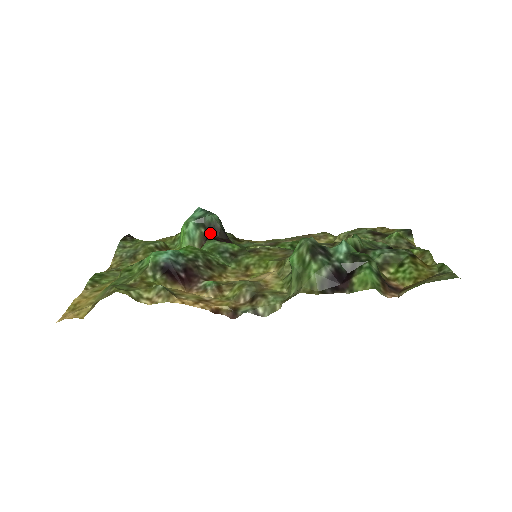
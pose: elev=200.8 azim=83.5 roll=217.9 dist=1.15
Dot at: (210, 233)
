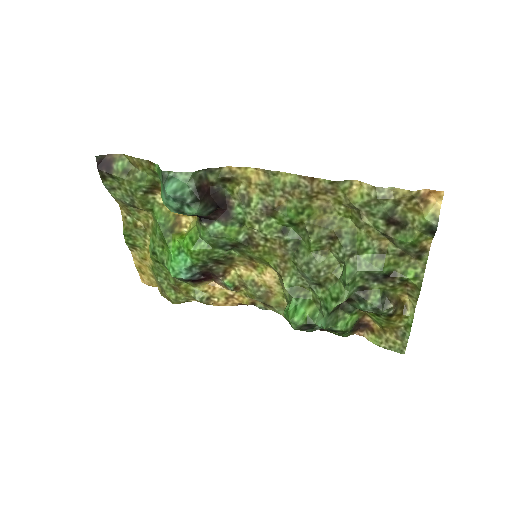
Dot at: occluded
